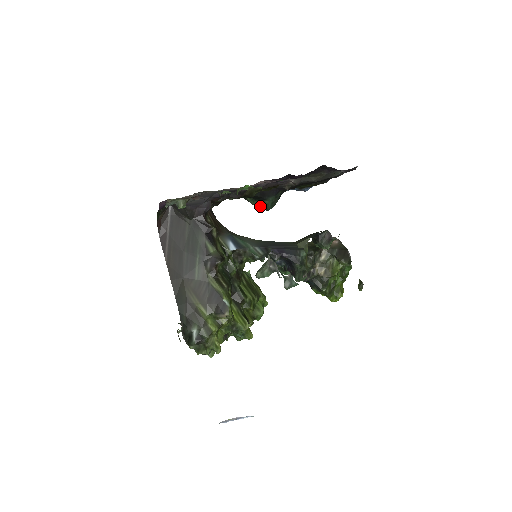
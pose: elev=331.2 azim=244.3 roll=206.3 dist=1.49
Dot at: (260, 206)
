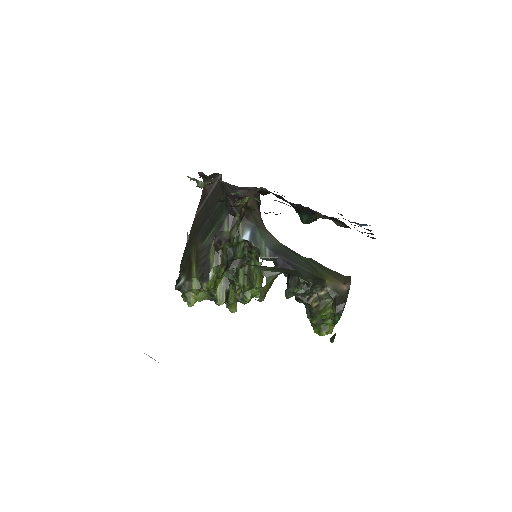
Dot at: (300, 216)
